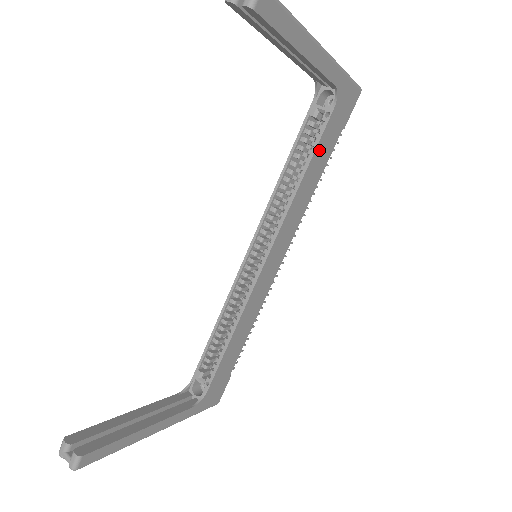
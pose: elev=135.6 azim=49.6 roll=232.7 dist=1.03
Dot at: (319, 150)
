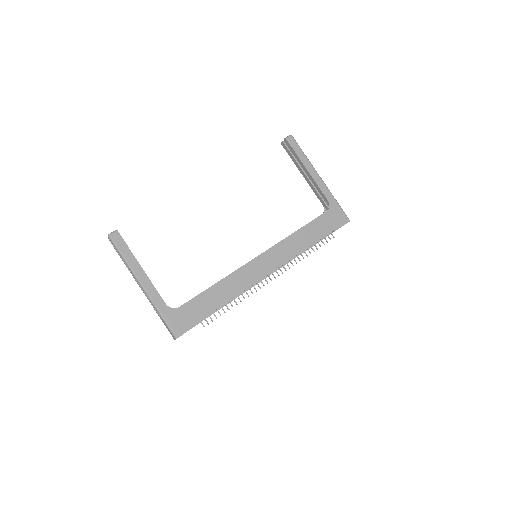
Dot at: (313, 225)
